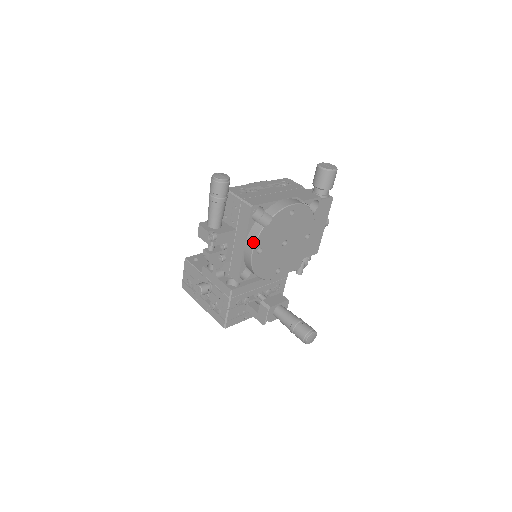
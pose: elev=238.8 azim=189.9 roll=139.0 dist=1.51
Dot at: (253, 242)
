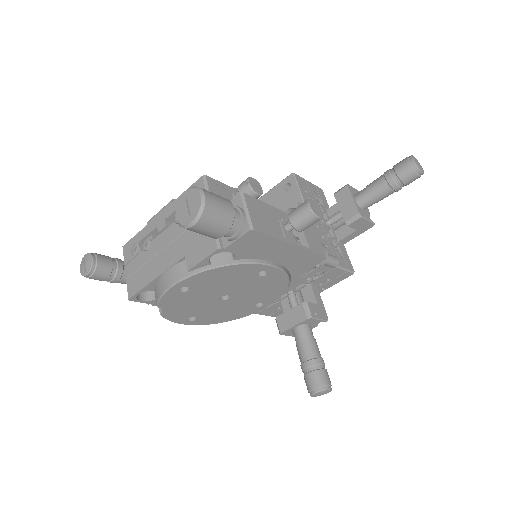
Dot at: (172, 319)
